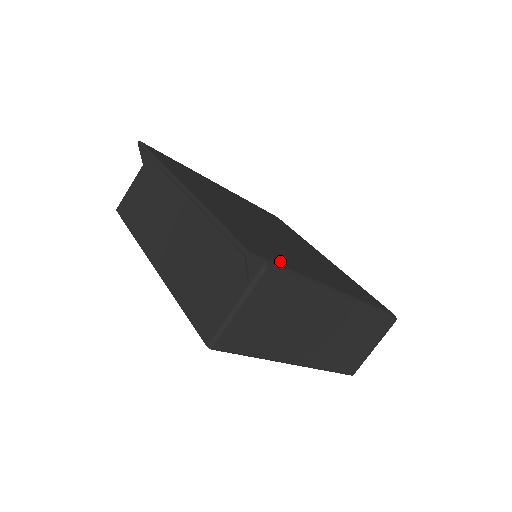
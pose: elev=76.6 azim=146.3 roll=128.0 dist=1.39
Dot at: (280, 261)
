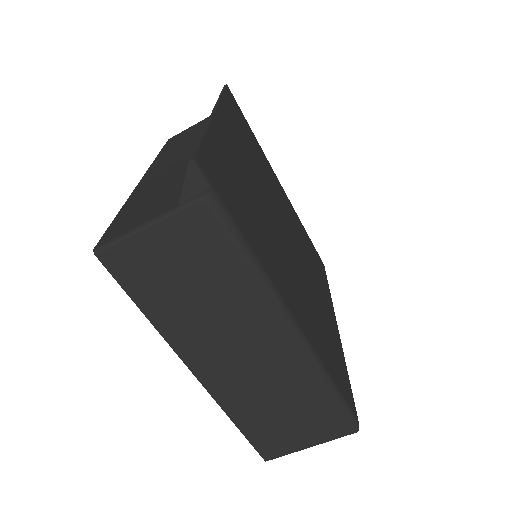
Dot at: (237, 216)
